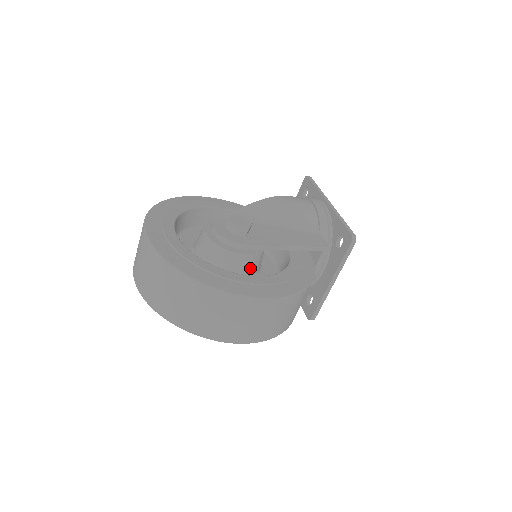
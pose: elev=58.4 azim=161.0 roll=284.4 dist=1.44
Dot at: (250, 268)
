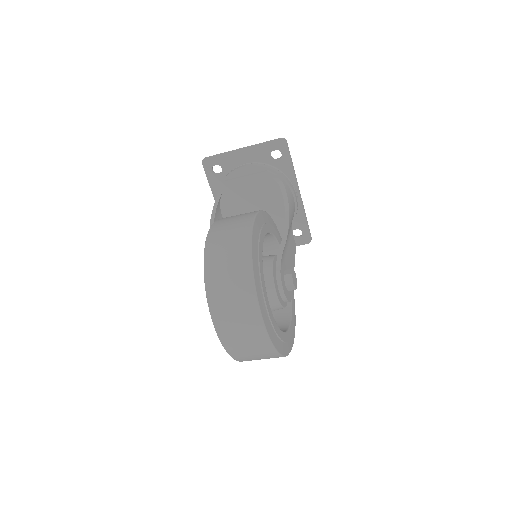
Dot at: occluded
